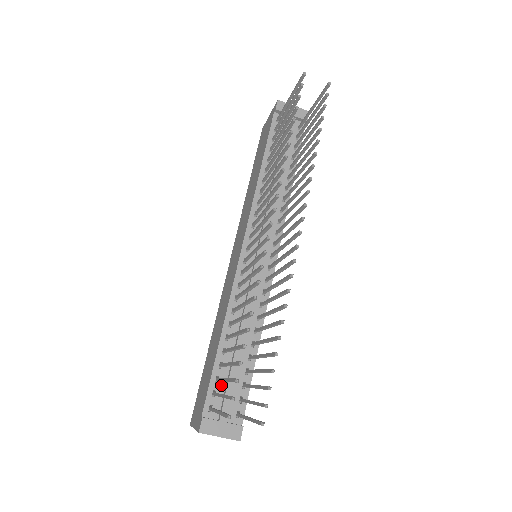
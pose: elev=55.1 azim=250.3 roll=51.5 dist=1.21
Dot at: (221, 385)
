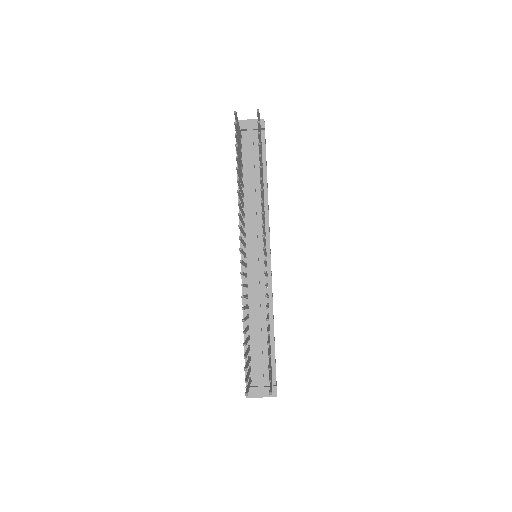
Dot at: (253, 362)
